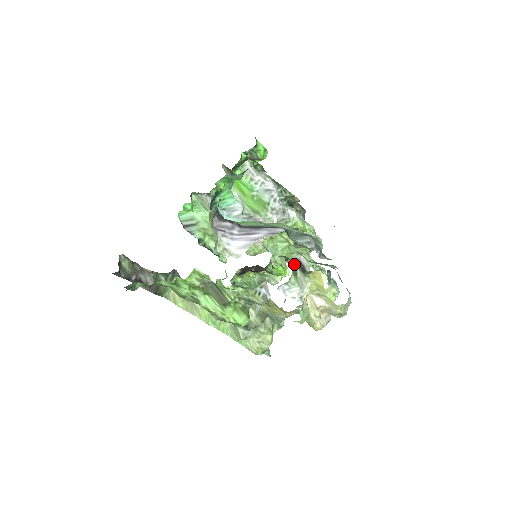
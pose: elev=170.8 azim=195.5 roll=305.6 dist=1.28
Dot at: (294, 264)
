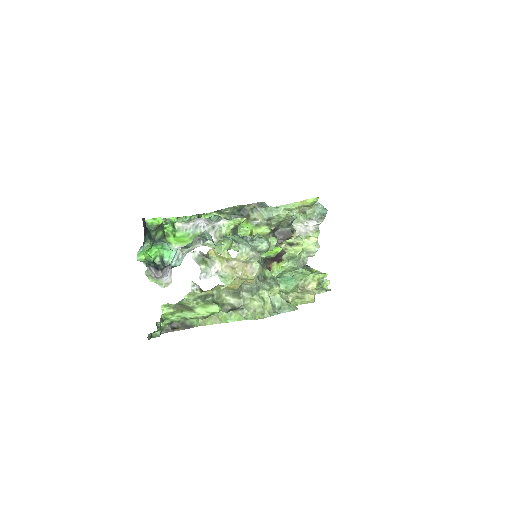
Dot at: (200, 258)
